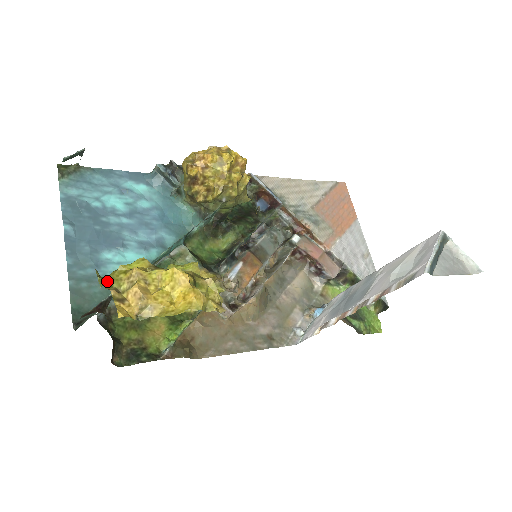
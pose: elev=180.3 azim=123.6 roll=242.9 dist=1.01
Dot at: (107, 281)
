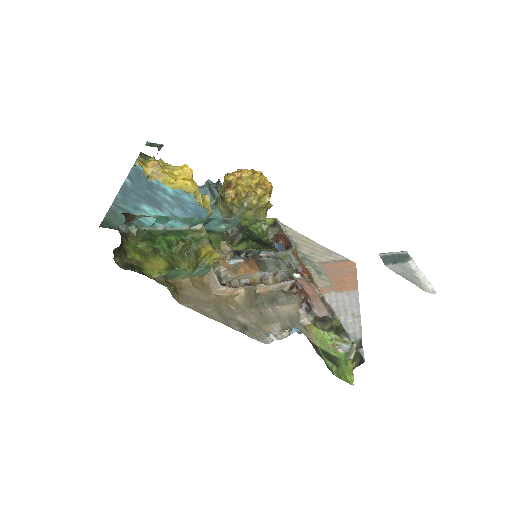
Dot at: occluded
